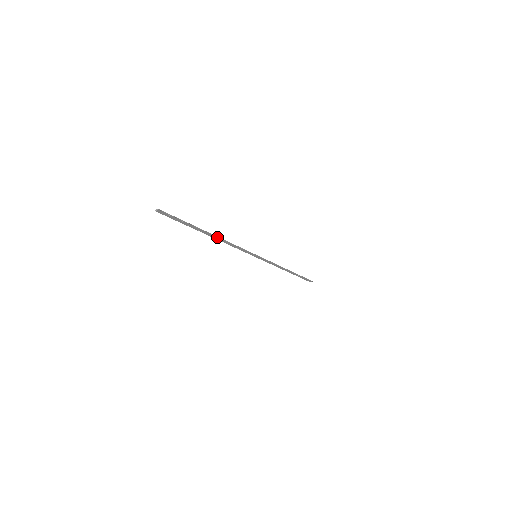
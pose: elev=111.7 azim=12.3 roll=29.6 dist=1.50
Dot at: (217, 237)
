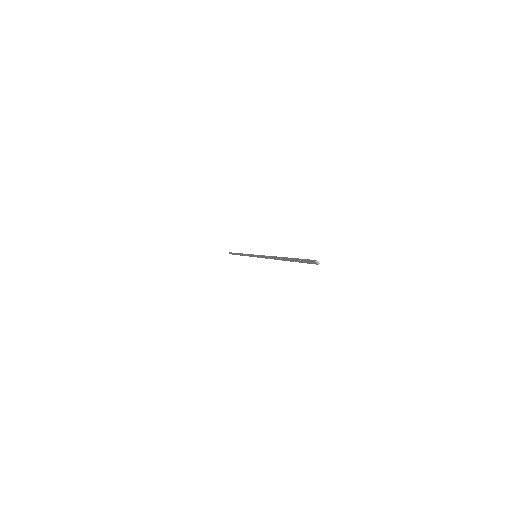
Dot at: (279, 259)
